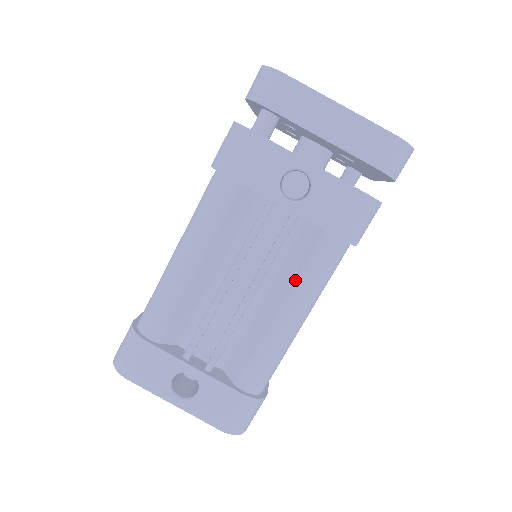
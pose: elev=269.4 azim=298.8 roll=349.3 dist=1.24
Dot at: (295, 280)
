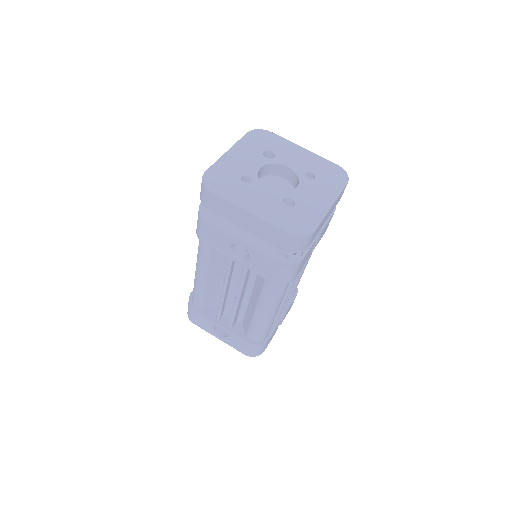
Dot at: (259, 296)
